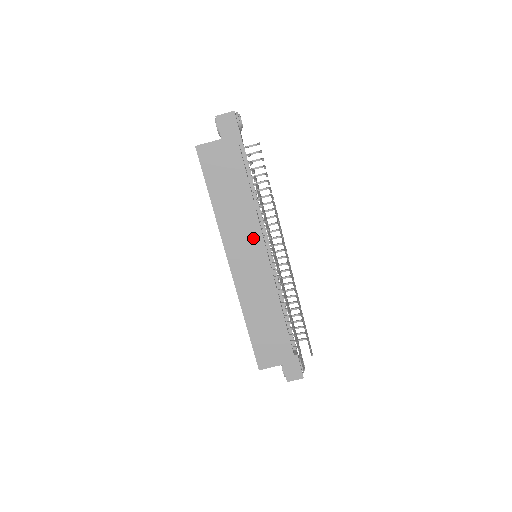
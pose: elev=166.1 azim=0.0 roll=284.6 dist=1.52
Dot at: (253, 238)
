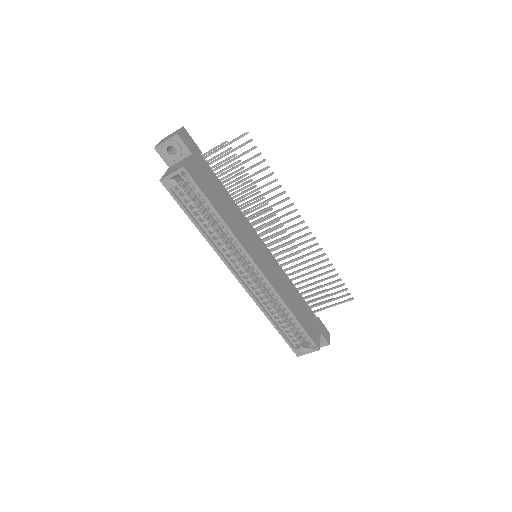
Dot at: (253, 236)
